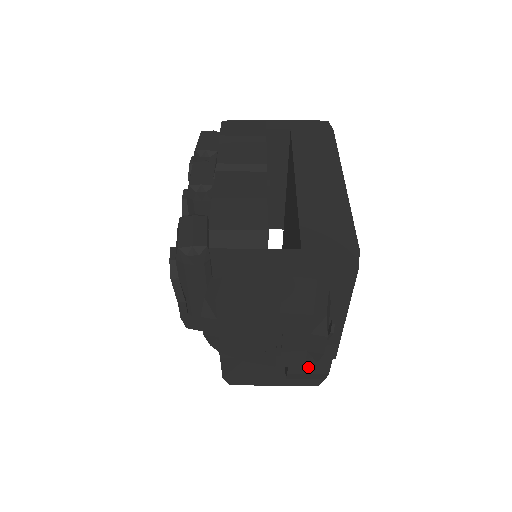
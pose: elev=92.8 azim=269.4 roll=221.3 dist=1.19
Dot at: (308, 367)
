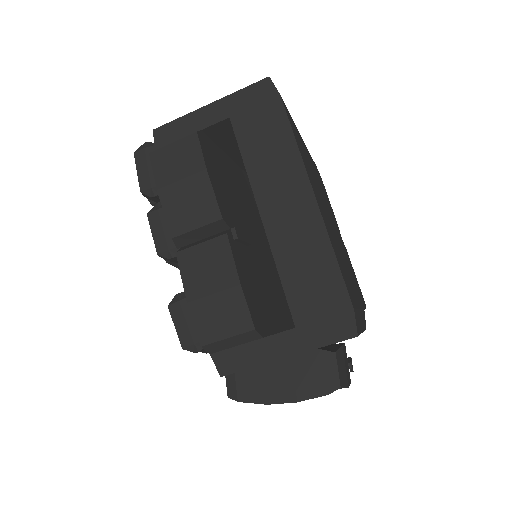
Dot at: occluded
